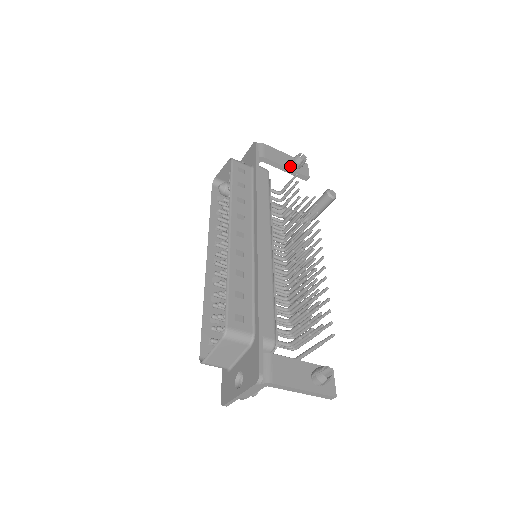
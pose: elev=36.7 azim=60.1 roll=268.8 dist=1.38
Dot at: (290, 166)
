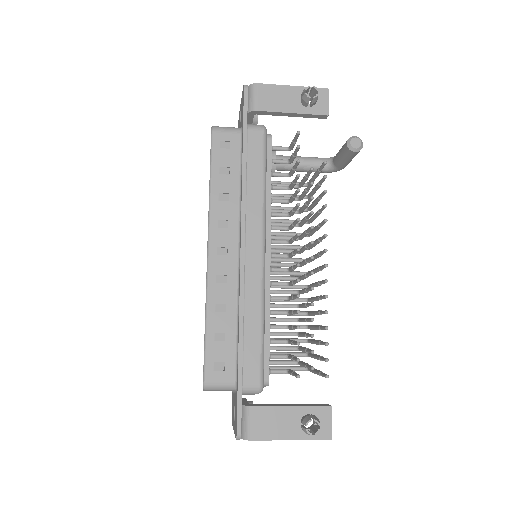
Dot at: (297, 108)
